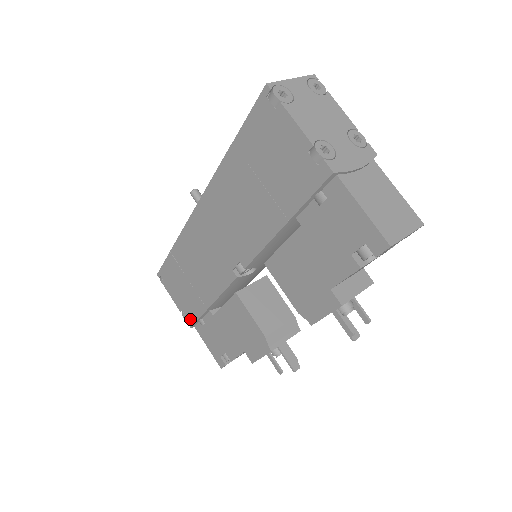
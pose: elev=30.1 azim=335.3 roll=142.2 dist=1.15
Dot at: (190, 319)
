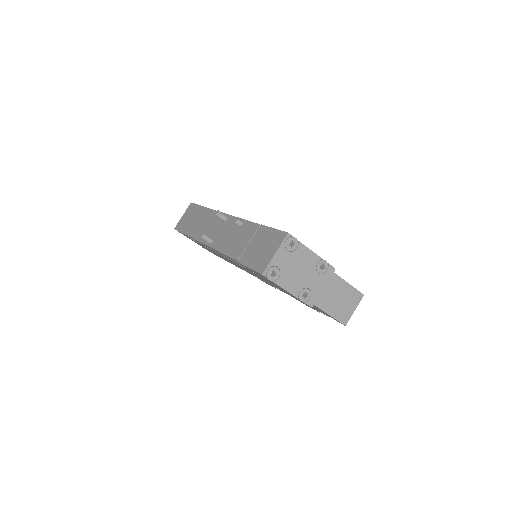
Dot at: occluded
